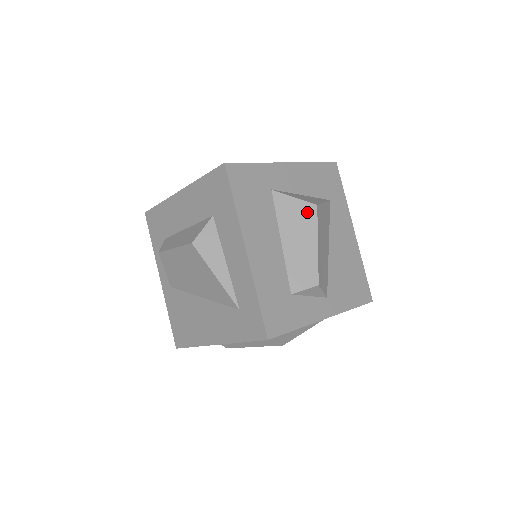
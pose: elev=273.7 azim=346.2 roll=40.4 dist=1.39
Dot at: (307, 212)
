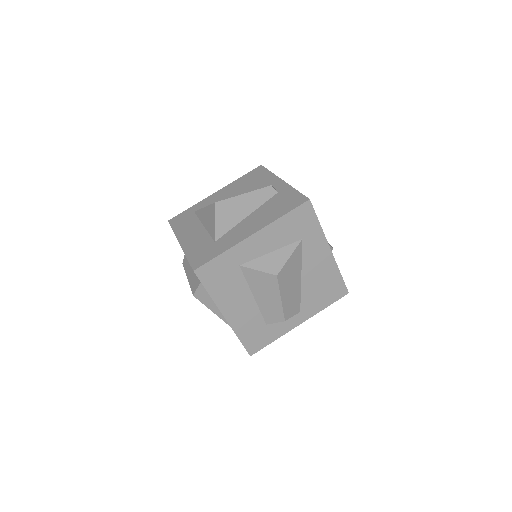
Dot at: (270, 280)
